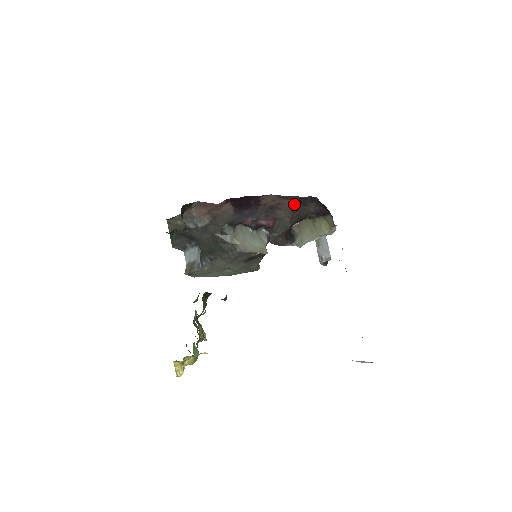
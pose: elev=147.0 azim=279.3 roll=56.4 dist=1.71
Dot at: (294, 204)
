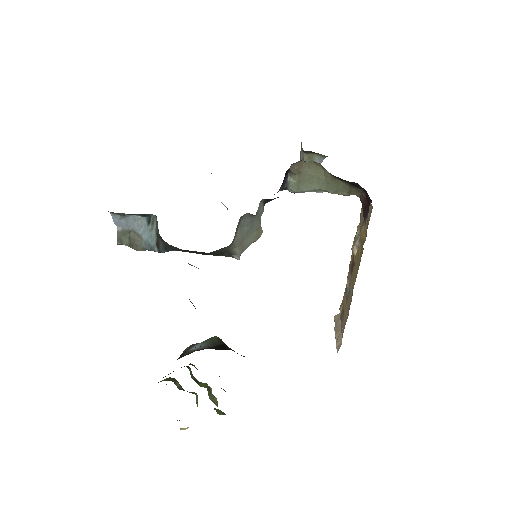
Dot at: occluded
